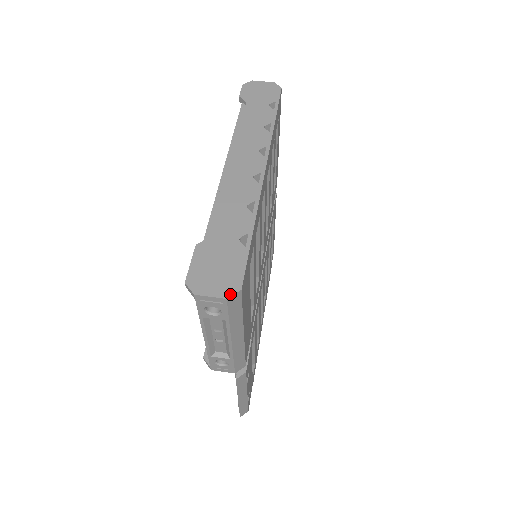
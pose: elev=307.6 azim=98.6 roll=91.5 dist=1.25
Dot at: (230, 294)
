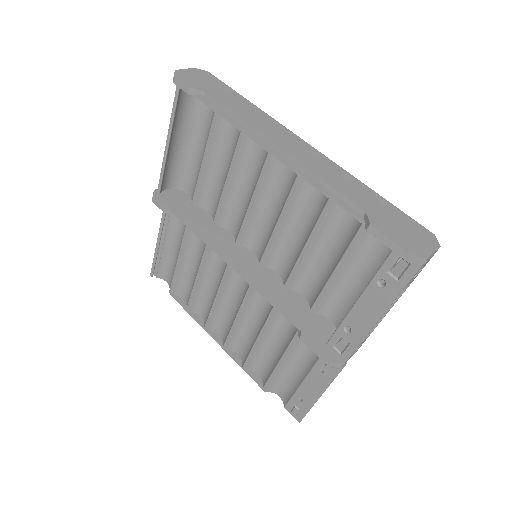
Dot at: (437, 242)
